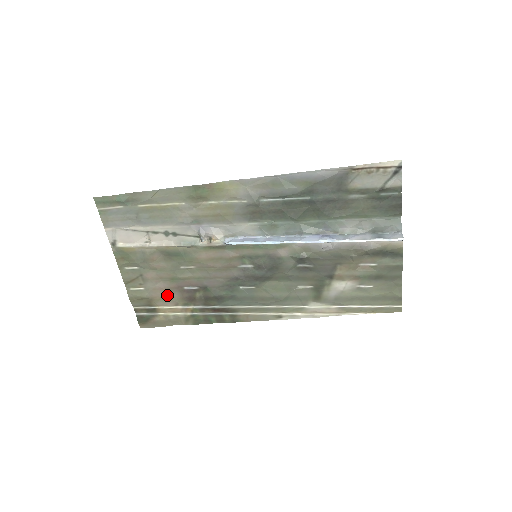
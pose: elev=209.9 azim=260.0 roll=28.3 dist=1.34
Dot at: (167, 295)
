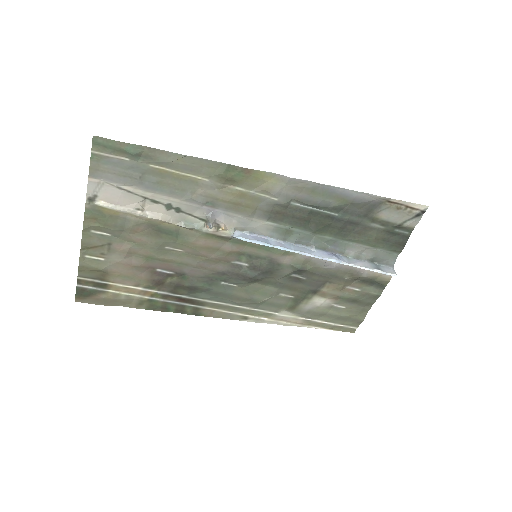
Dot at: (131, 273)
